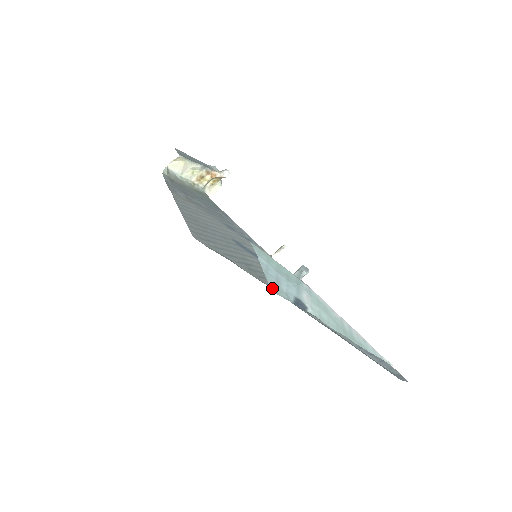
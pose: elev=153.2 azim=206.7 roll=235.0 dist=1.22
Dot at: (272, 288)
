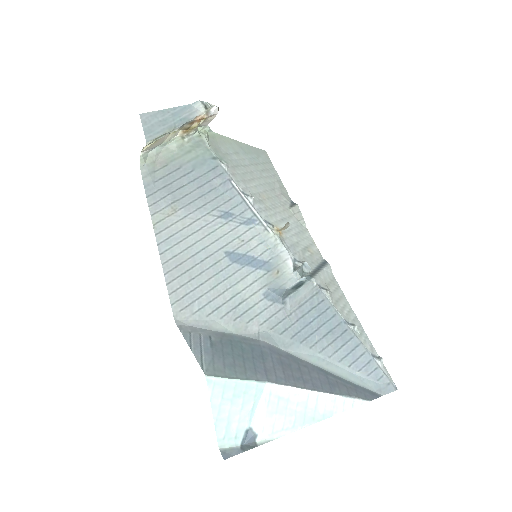
Dot at: (220, 443)
